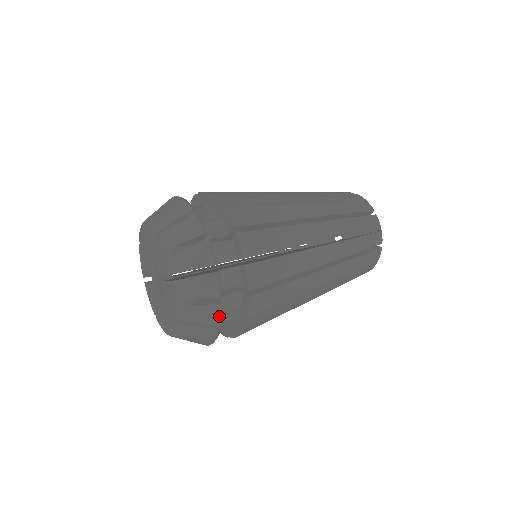
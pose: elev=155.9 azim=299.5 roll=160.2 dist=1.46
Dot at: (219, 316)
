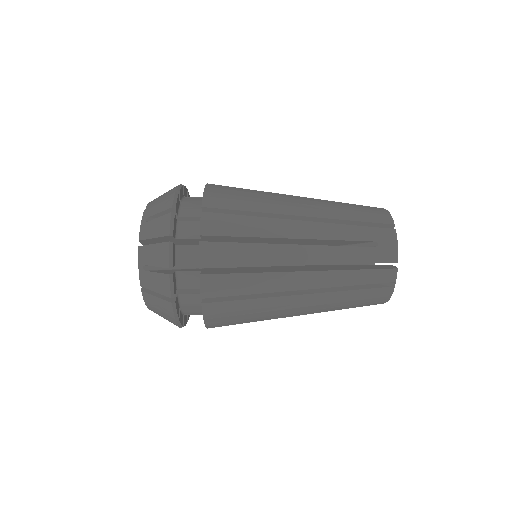
Dot at: (169, 224)
